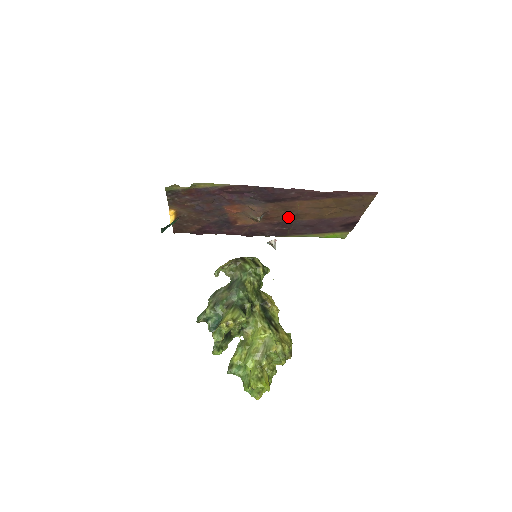
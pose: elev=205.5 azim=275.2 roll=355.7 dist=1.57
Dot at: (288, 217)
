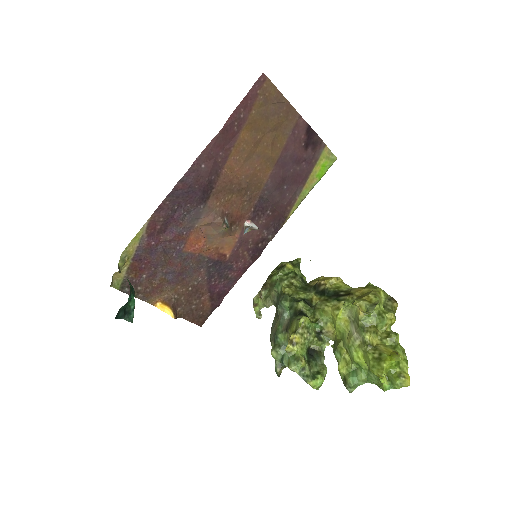
Dot at: (249, 196)
